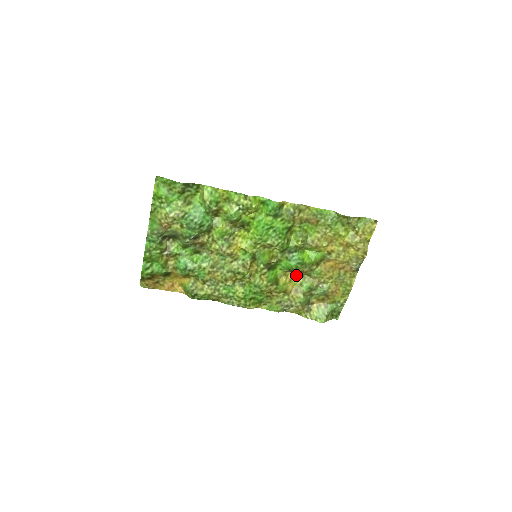
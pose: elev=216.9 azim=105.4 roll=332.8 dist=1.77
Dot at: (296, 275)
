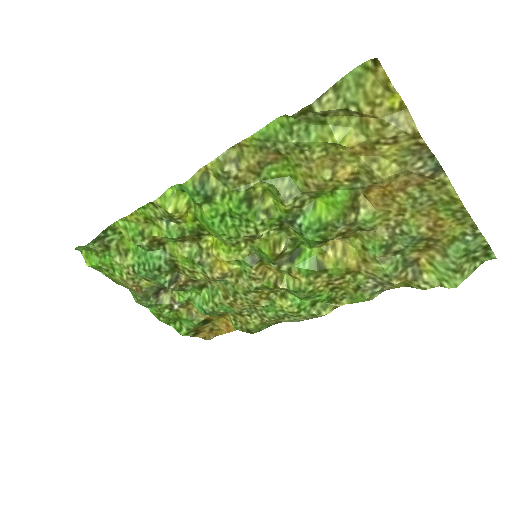
Dot at: (345, 238)
